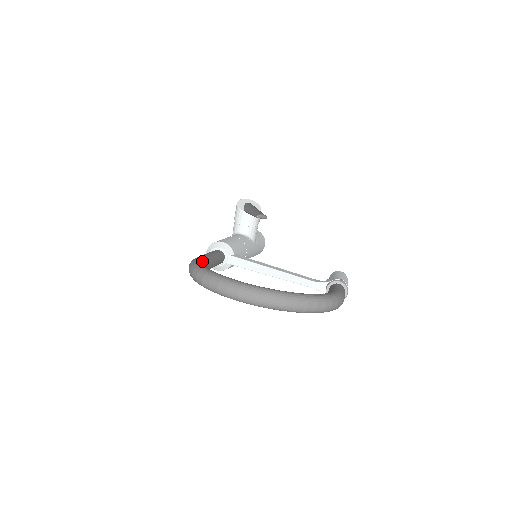
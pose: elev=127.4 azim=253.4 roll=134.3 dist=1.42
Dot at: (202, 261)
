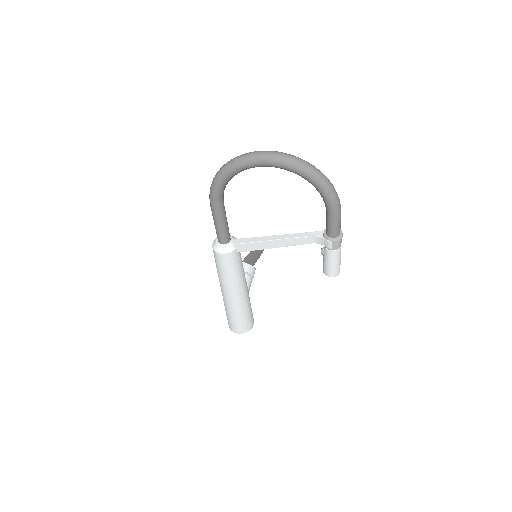
Dot at: occluded
